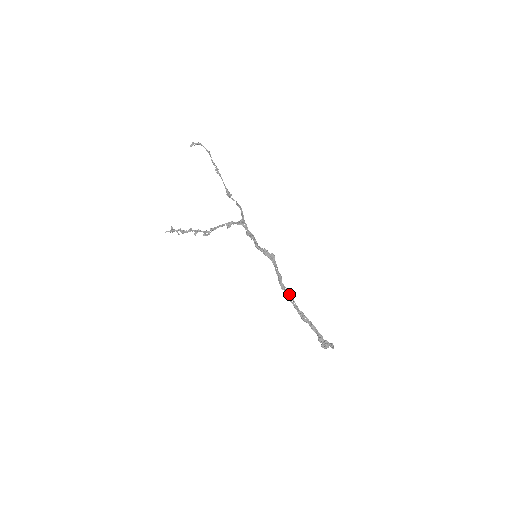
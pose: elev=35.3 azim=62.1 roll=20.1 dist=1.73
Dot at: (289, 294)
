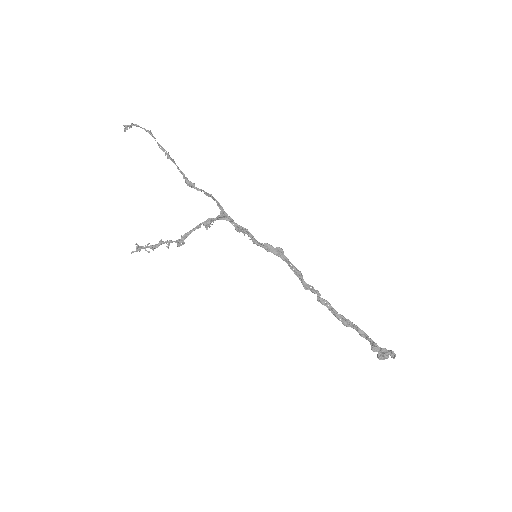
Dot at: (318, 294)
